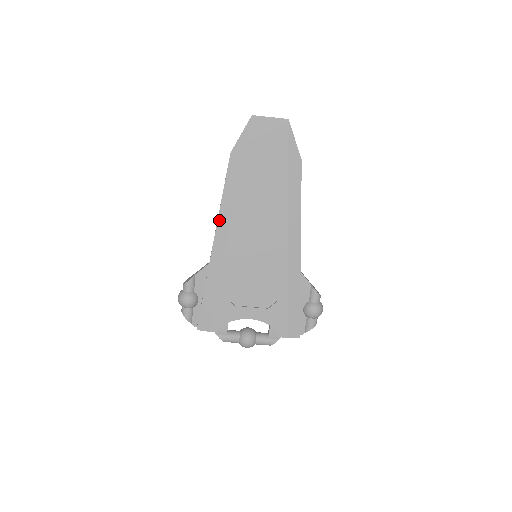
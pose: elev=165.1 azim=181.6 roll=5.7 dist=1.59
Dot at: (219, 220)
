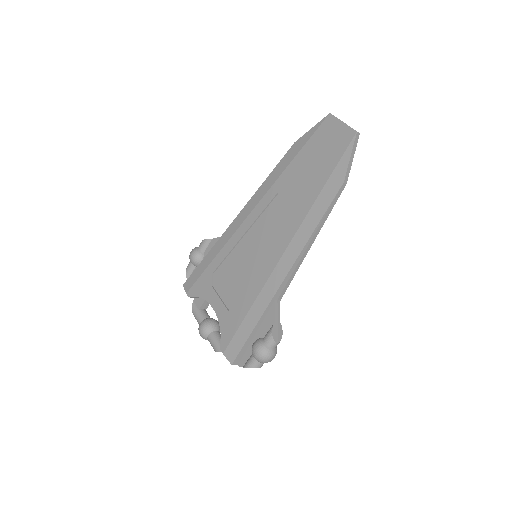
Dot at: (250, 200)
